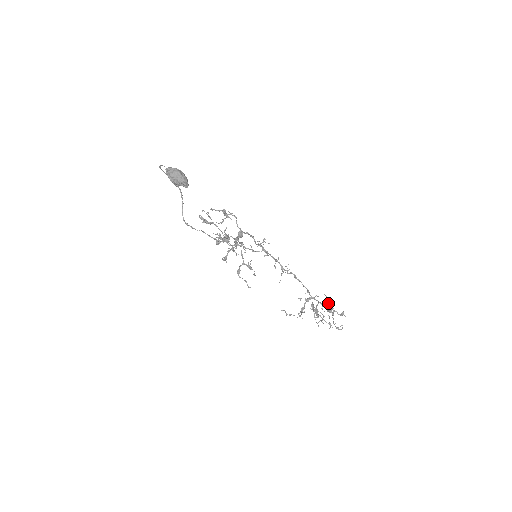
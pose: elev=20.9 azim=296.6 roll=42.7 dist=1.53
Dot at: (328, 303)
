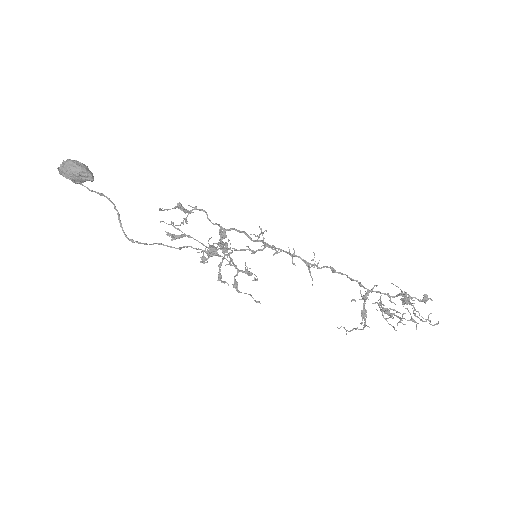
Dot at: occluded
